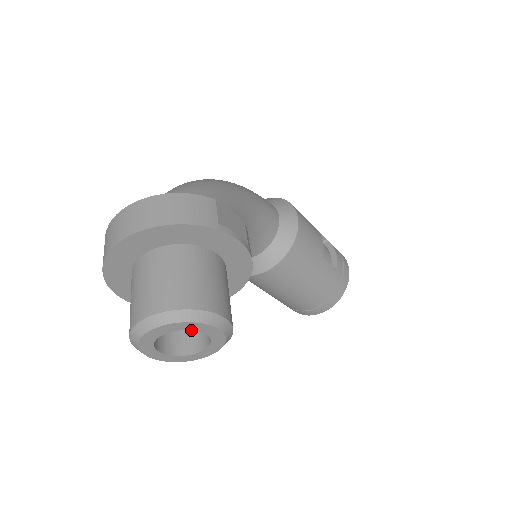
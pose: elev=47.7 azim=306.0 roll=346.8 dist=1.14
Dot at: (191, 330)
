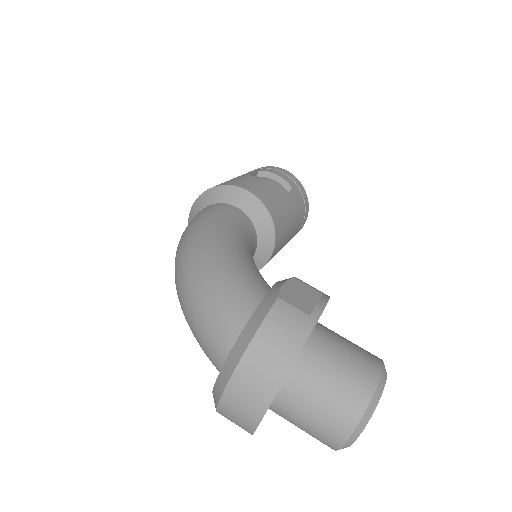
Dot at: occluded
